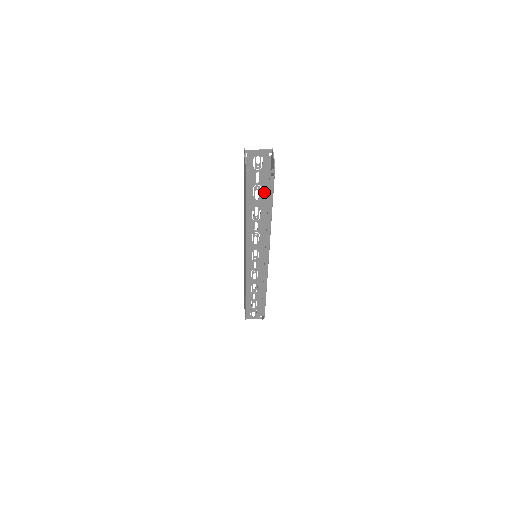
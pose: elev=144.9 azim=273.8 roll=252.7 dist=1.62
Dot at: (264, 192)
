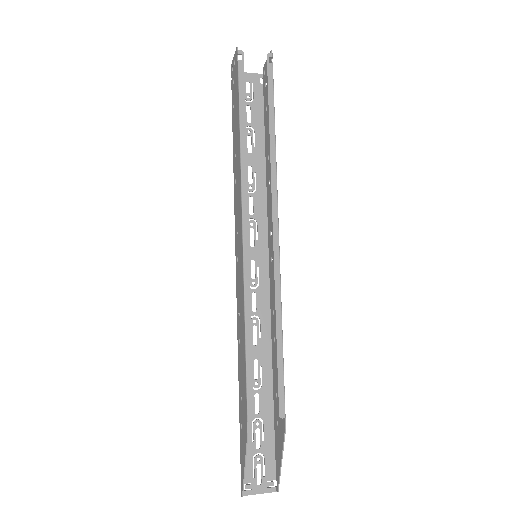
Dot at: (258, 140)
